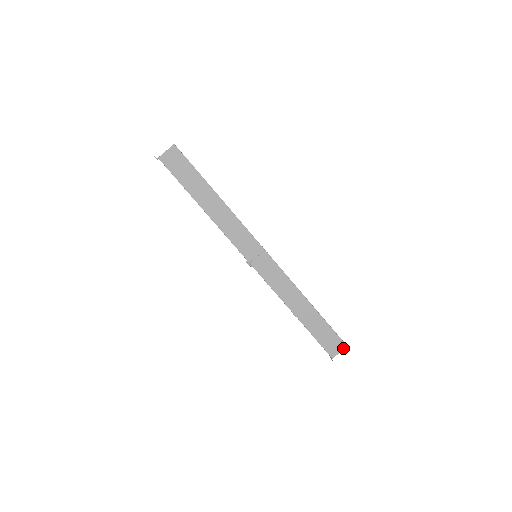
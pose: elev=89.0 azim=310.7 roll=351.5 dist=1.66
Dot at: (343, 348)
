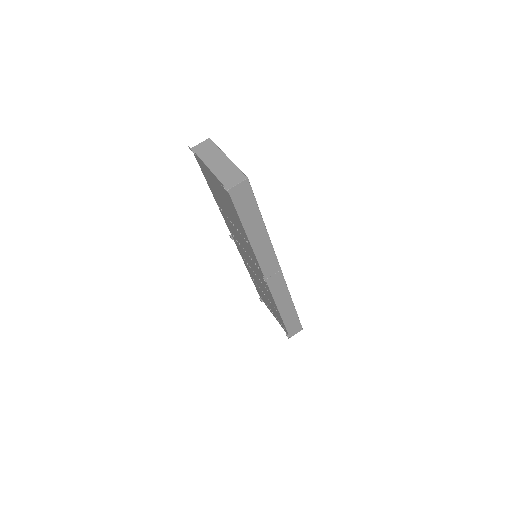
Dot at: occluded
